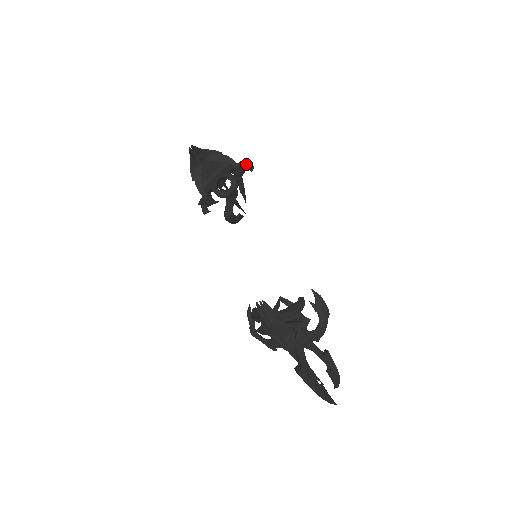
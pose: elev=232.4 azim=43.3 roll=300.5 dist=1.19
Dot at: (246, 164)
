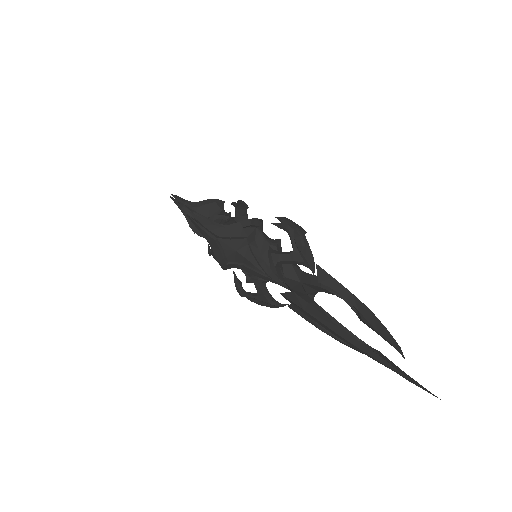
Dot at: (237, 204)
